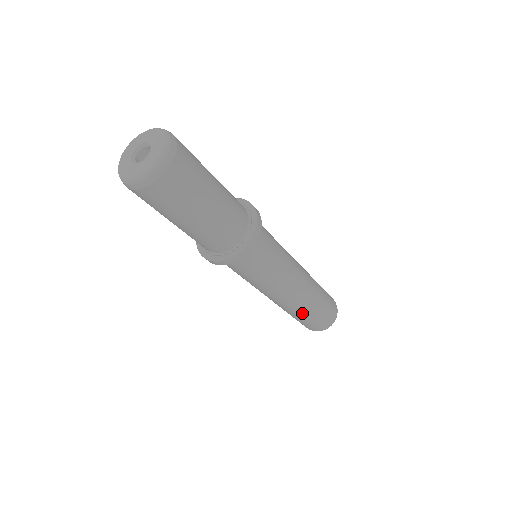
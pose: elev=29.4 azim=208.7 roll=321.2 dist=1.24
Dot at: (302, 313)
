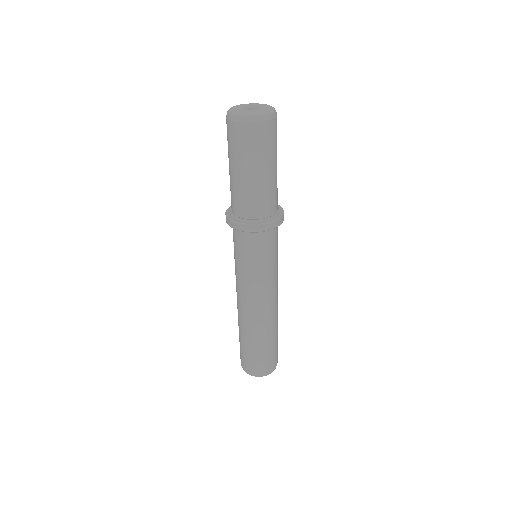
Dot at: (251, 337)
